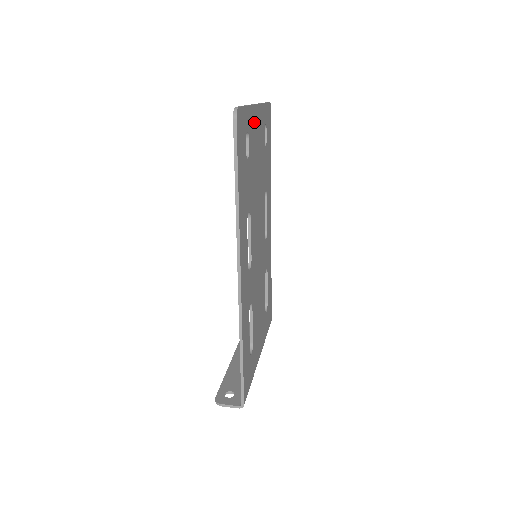
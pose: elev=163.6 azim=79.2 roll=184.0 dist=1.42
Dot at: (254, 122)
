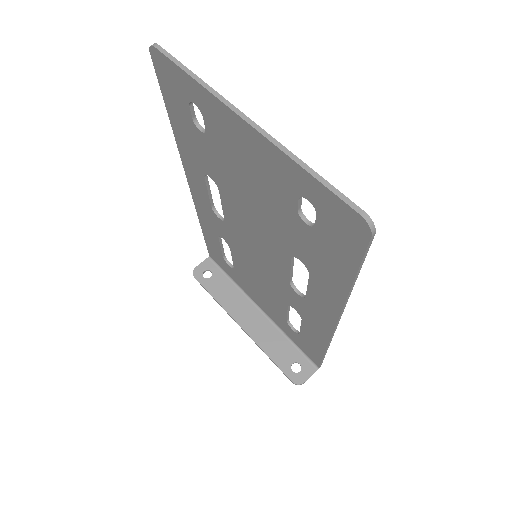
Dot at: (268, 154)
